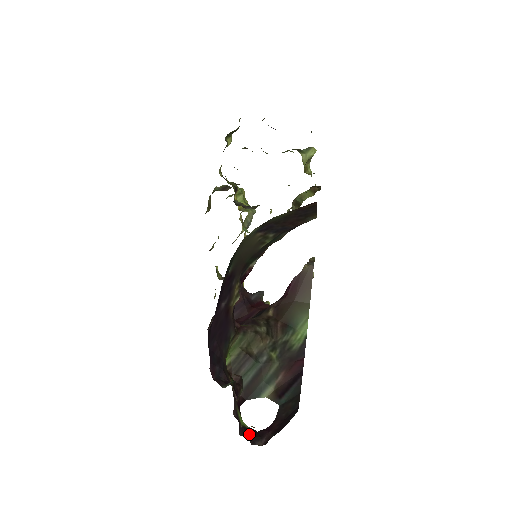
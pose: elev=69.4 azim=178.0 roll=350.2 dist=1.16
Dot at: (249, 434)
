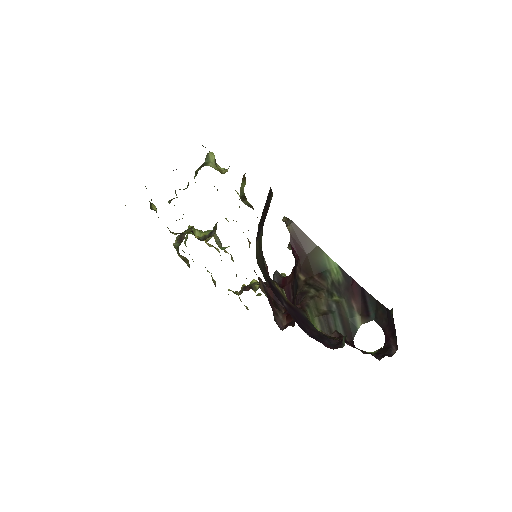
Dot at: (382, 354)
